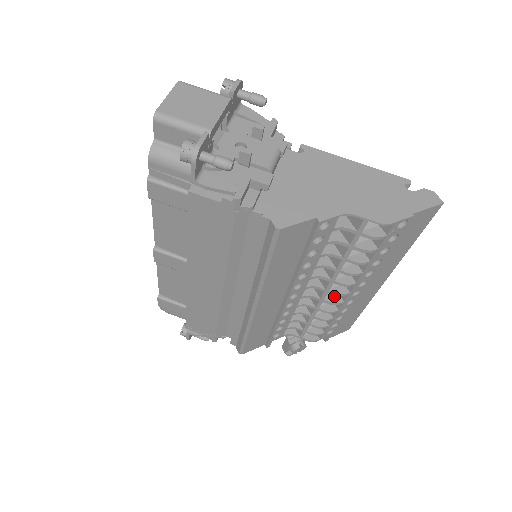
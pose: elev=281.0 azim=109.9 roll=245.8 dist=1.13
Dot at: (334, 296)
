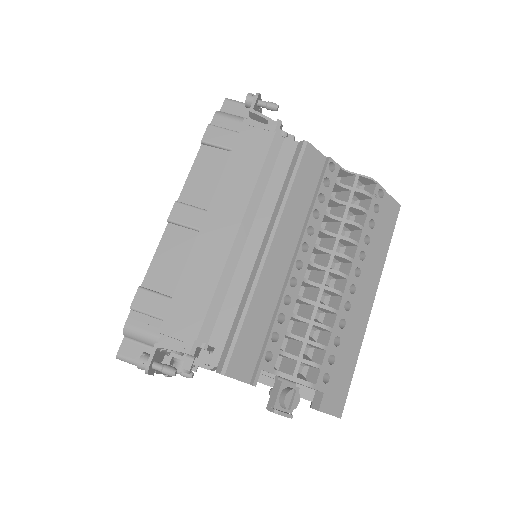
Dot at: occluded
